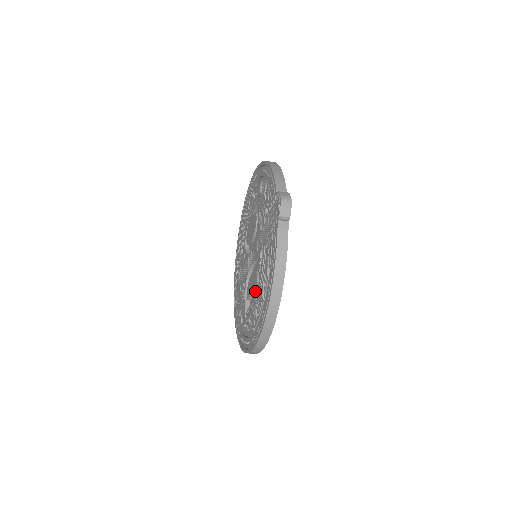
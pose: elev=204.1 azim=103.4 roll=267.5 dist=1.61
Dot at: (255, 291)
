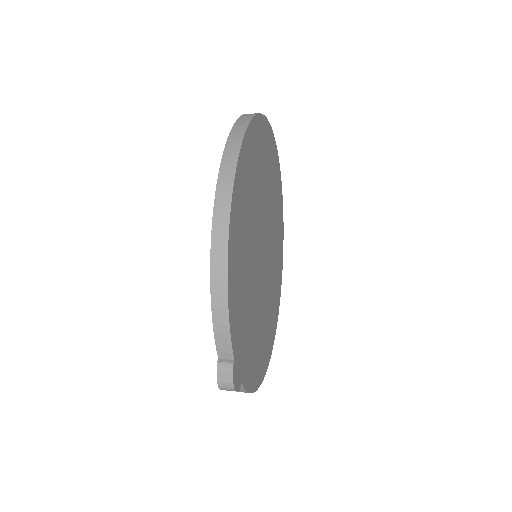
Dot at: occluded
